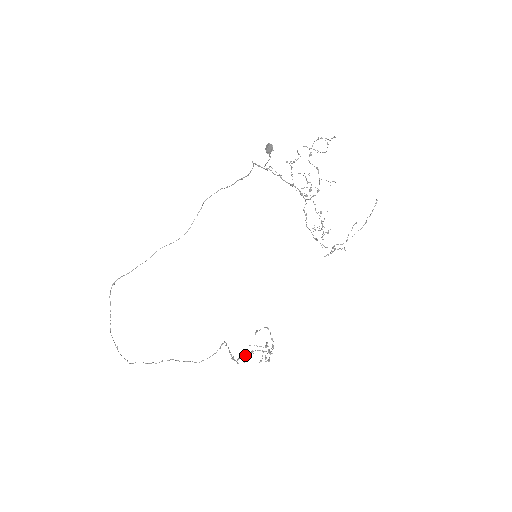
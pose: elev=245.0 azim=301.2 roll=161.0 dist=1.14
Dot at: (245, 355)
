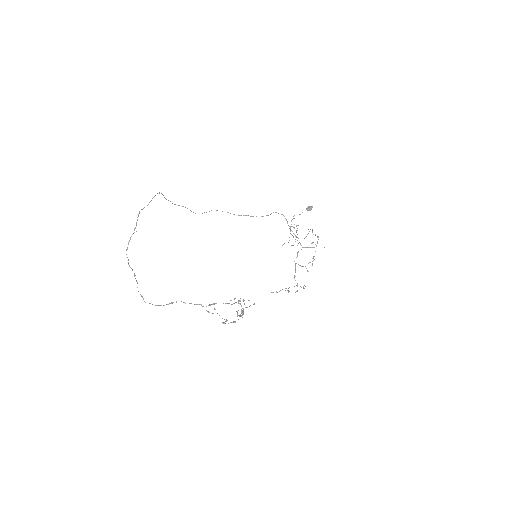
Dot at: occluded
